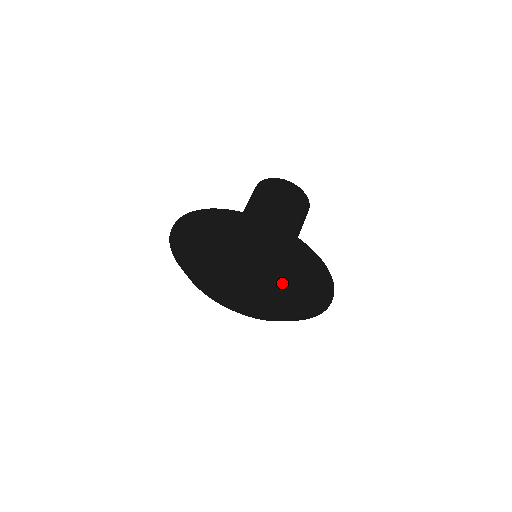
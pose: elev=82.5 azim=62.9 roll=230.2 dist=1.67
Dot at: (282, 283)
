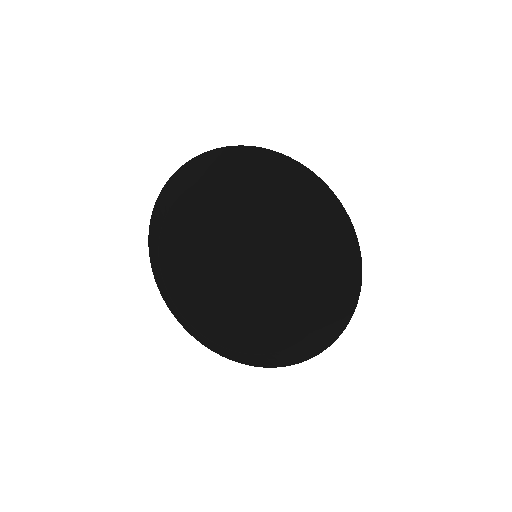
Dot at: (289, 303)
